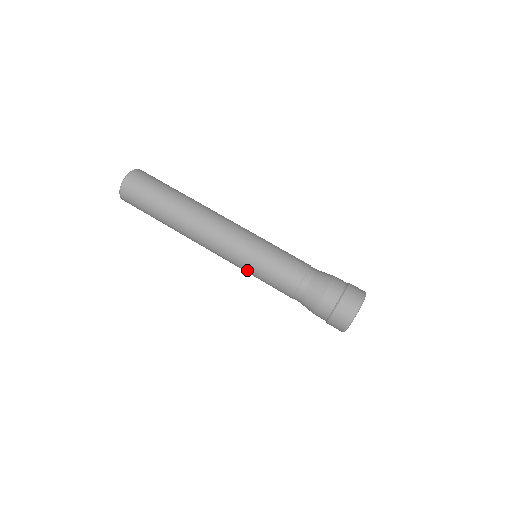
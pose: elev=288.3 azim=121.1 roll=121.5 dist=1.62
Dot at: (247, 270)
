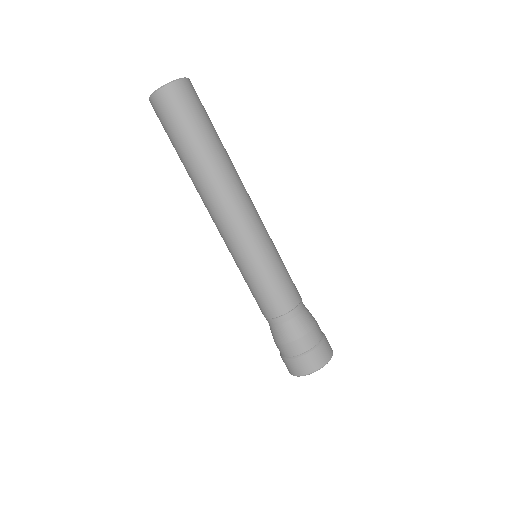
Dot at: occluded
